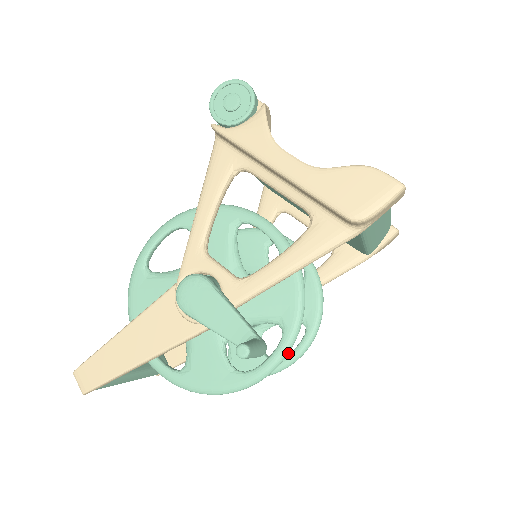
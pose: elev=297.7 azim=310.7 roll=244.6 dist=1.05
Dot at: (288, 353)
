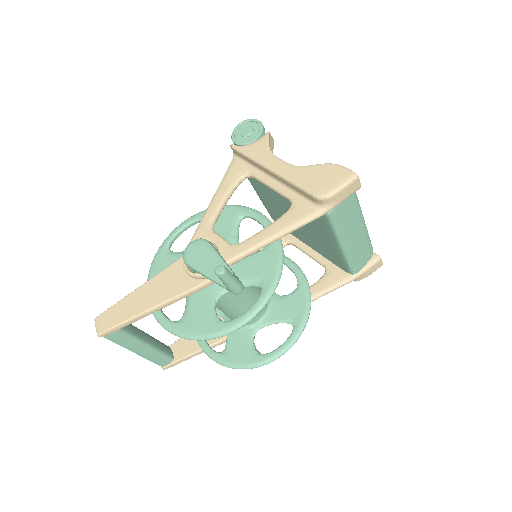
Dot at: (263, 307)
